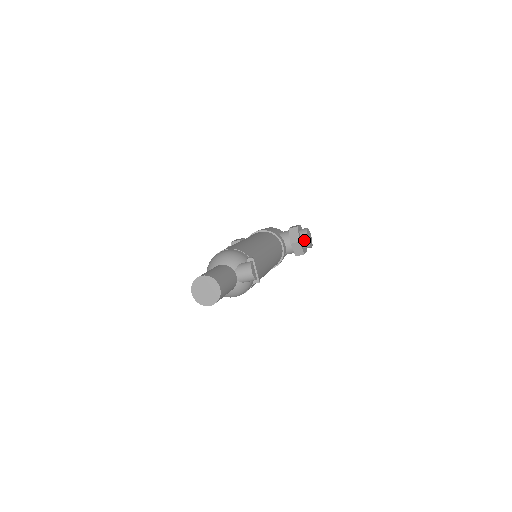
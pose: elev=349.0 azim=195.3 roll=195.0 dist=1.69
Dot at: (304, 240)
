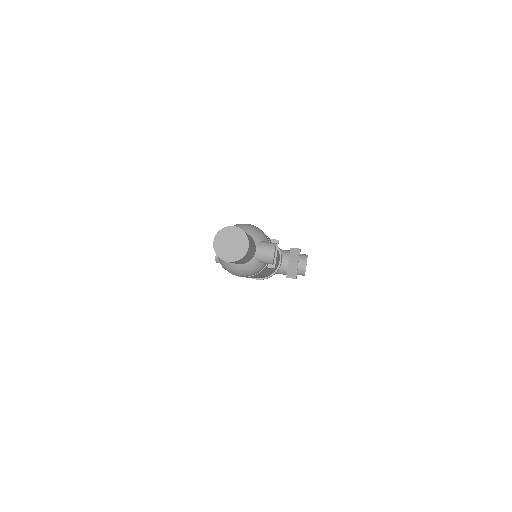
Dot at: (302, 264)
